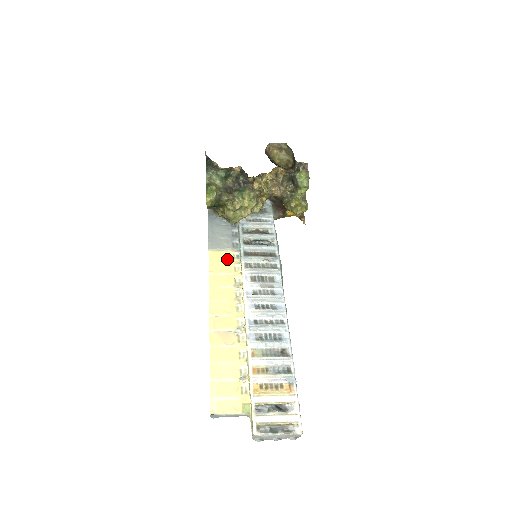
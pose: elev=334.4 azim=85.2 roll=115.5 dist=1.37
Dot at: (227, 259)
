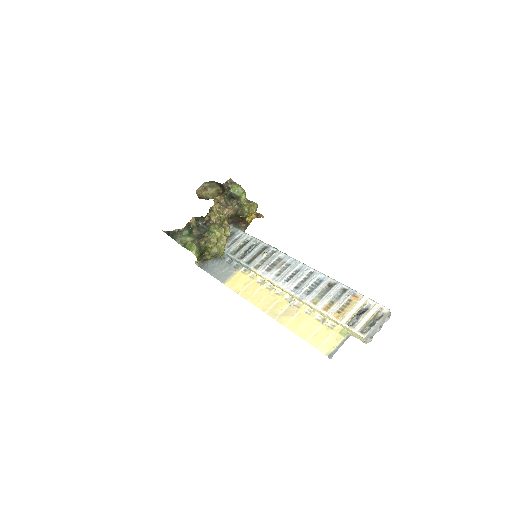
Dot at: (240, 277)
